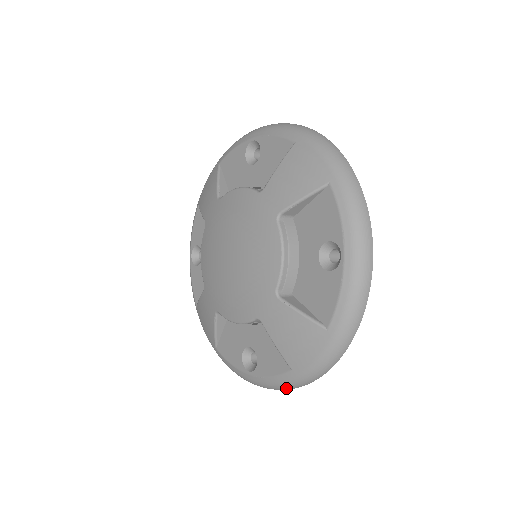
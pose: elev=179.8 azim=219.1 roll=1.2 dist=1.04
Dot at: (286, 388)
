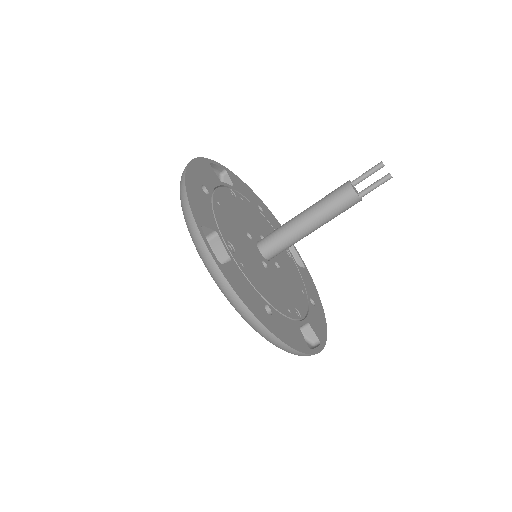
Dot at: occluded
